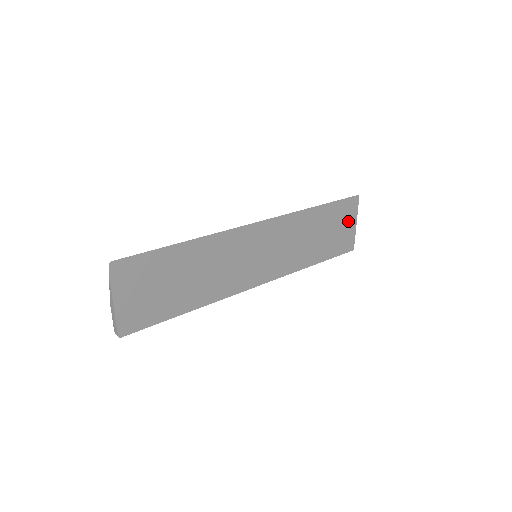
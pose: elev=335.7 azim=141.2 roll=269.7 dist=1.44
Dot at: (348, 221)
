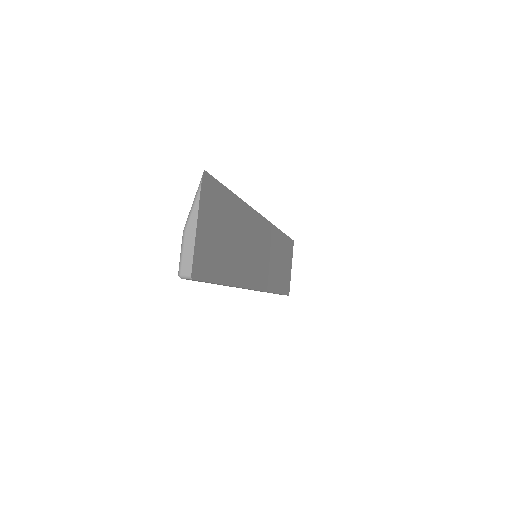
Dot at: (289, 262)
